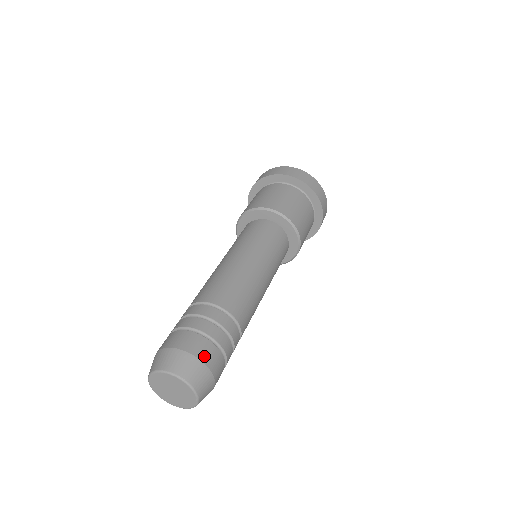
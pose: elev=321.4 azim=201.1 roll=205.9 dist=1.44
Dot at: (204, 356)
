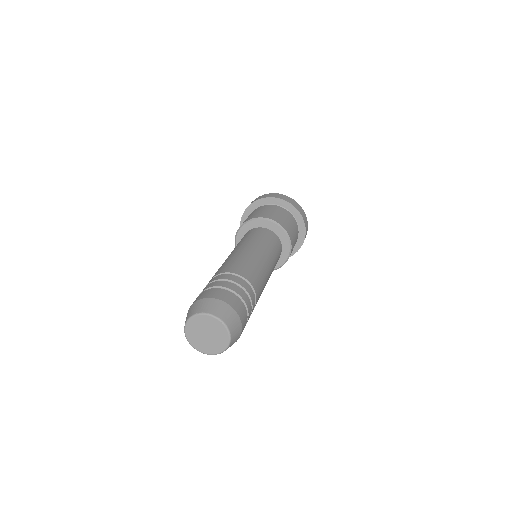
Dot at: (211, 295)
